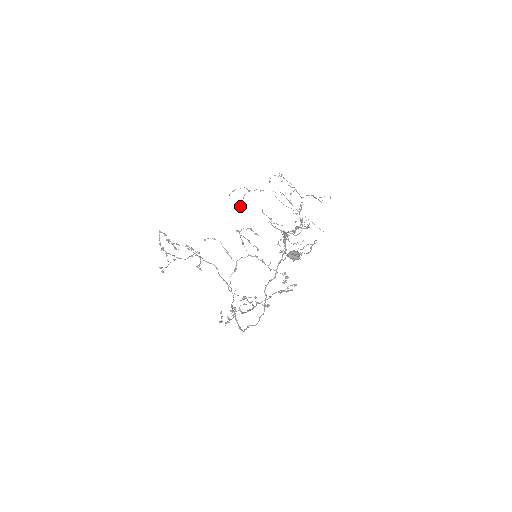
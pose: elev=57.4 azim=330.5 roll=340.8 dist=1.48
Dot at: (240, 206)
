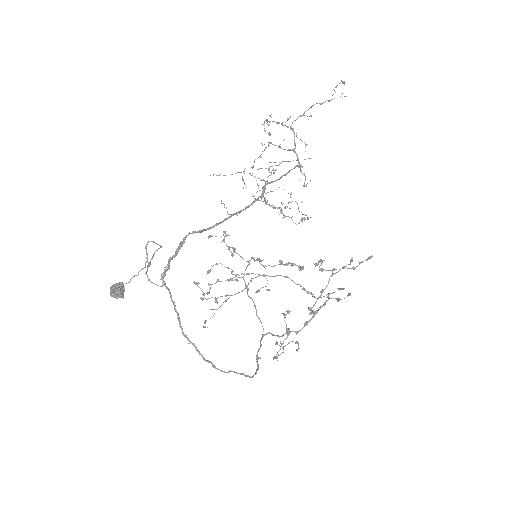
Dot at: (256, 192)
